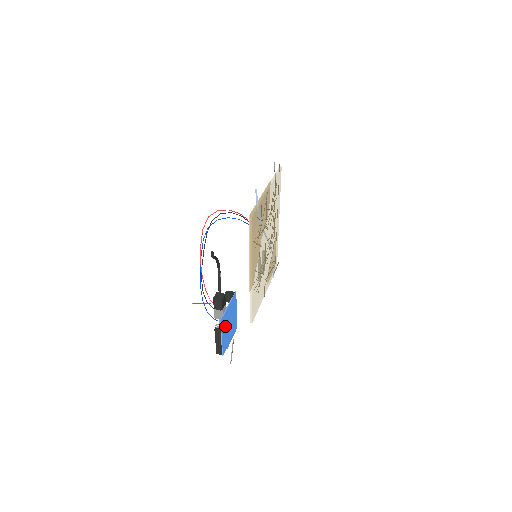
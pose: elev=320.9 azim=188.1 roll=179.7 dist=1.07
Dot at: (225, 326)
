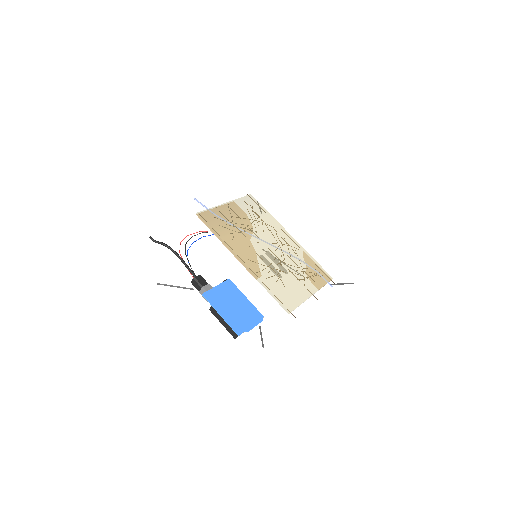
Dot at: (221, 304)
